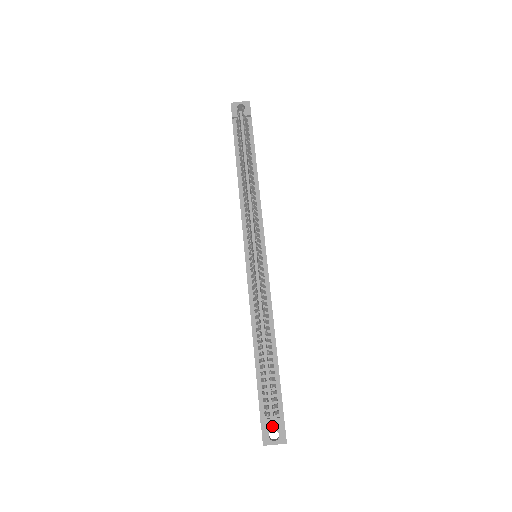
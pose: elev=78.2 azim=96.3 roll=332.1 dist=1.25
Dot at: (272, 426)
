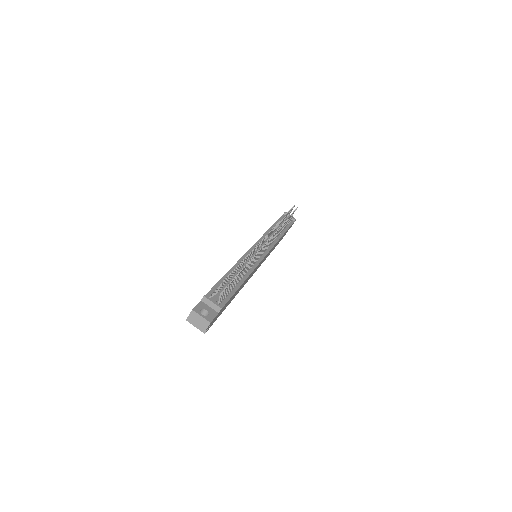
Dot at: (207, 308)
